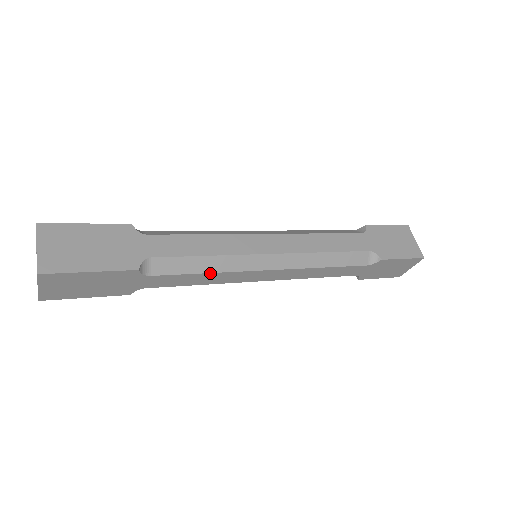
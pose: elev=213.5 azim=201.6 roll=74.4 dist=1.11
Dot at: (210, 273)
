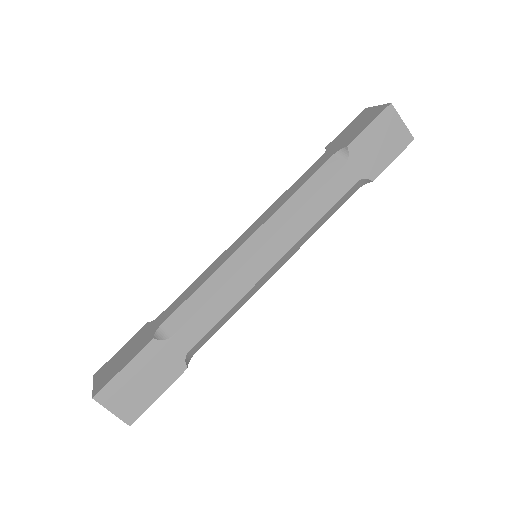
Dot at: (233, 314)
